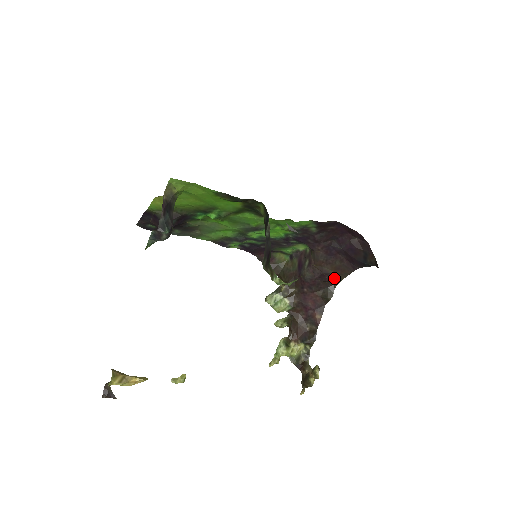
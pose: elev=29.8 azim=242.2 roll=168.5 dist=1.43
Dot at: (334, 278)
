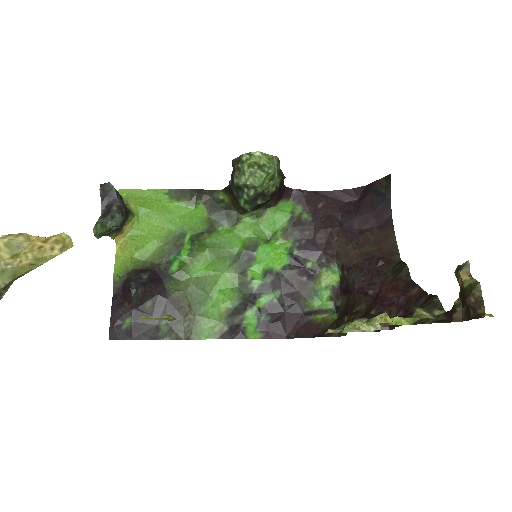
Dot at: (387, 254)
